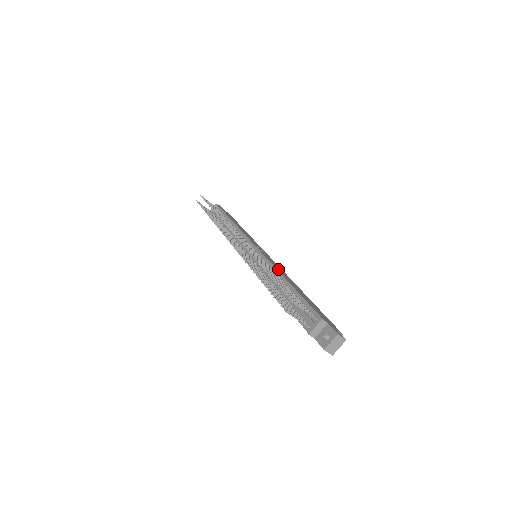
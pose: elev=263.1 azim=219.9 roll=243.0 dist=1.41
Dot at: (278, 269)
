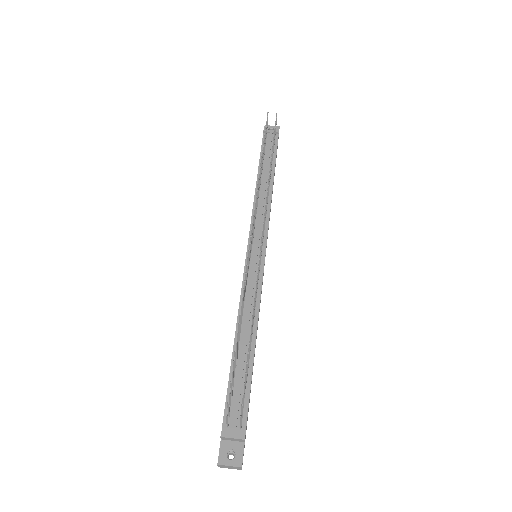
Dot at: occluded
